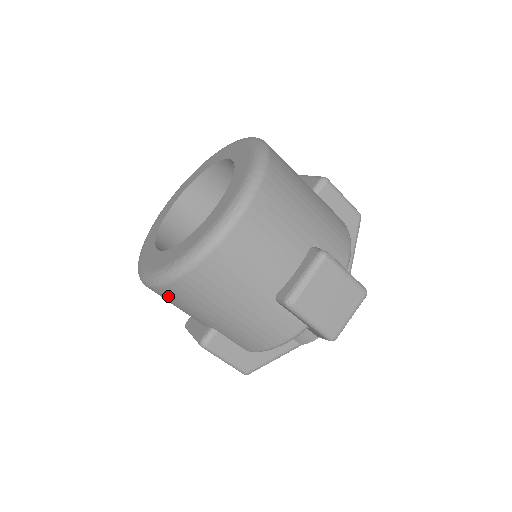
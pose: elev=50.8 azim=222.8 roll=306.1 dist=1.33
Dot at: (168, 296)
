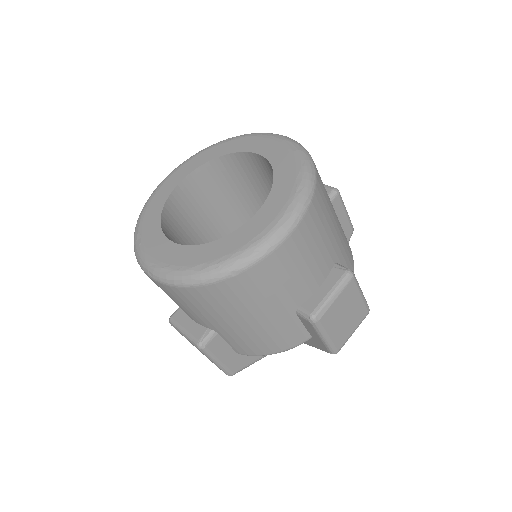
Dot at: (184, 296)
